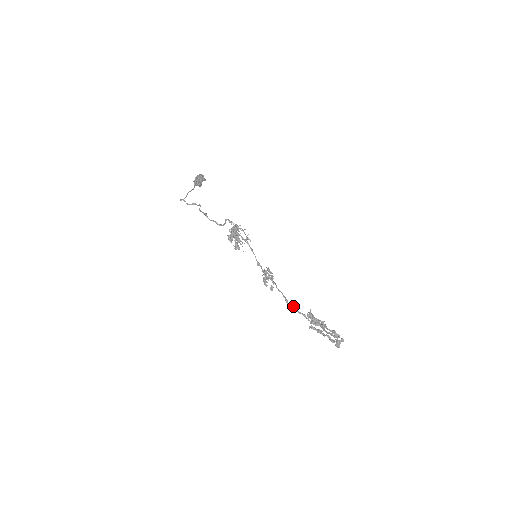
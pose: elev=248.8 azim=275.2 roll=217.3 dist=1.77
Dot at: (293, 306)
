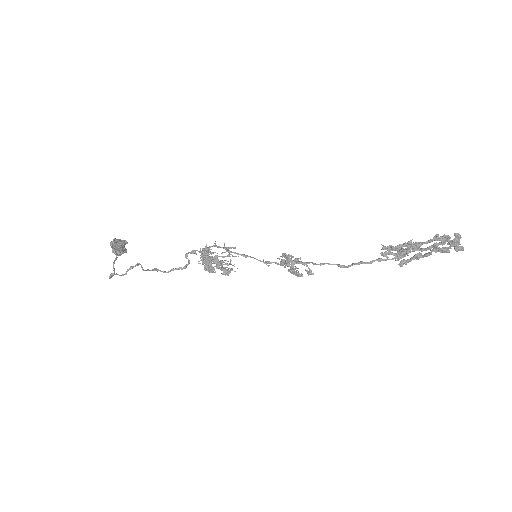
Dot at: (355, 263)
